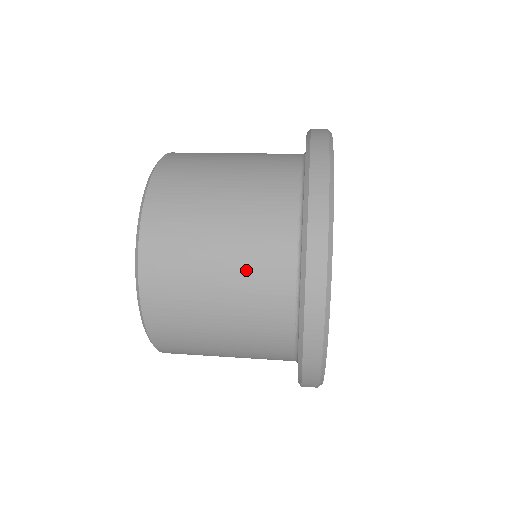
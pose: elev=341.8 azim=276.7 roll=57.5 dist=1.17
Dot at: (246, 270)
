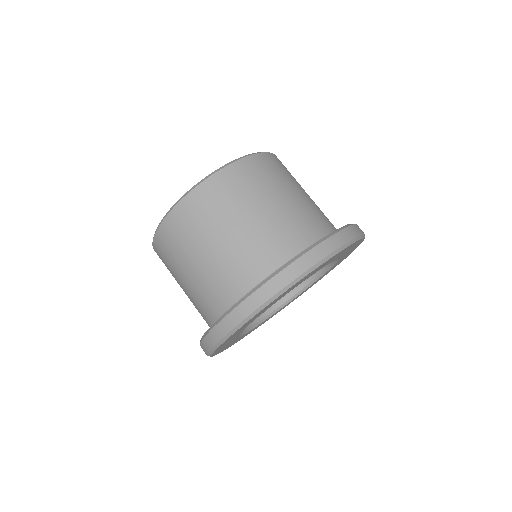
Dot at: (195, 297)
